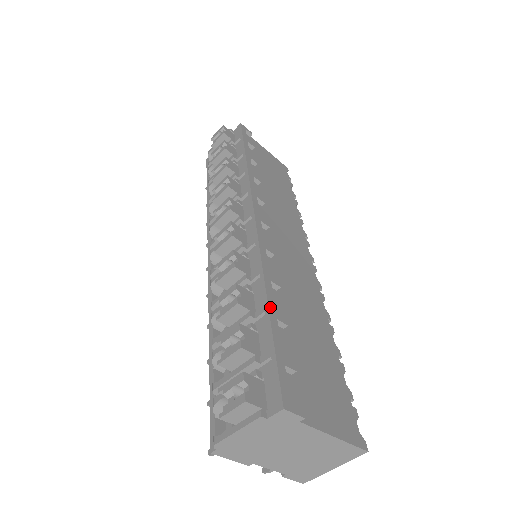
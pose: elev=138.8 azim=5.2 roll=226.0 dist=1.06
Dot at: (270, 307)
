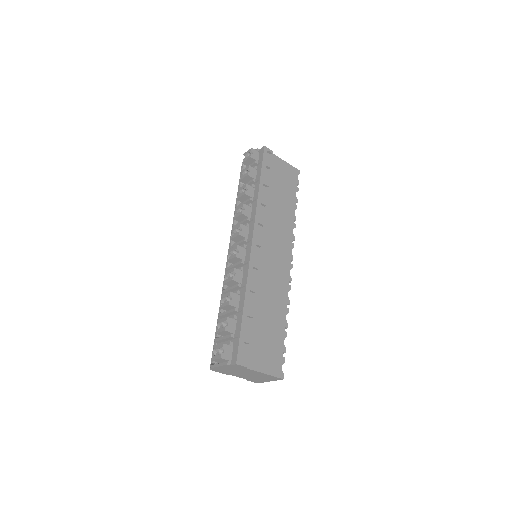
Dot at: (244, 309)
